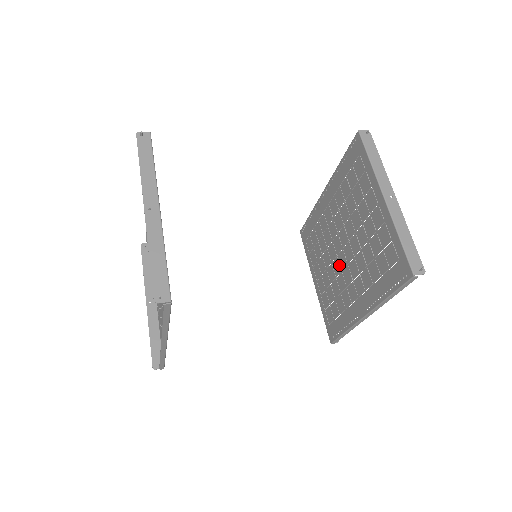
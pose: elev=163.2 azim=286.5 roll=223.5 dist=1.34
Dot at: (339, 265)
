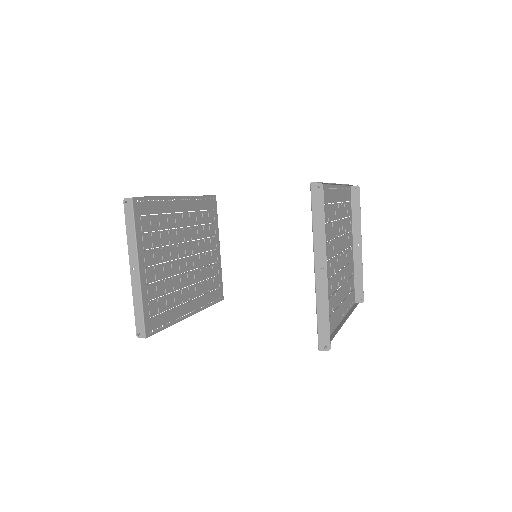
Dot at: (340, 262)
